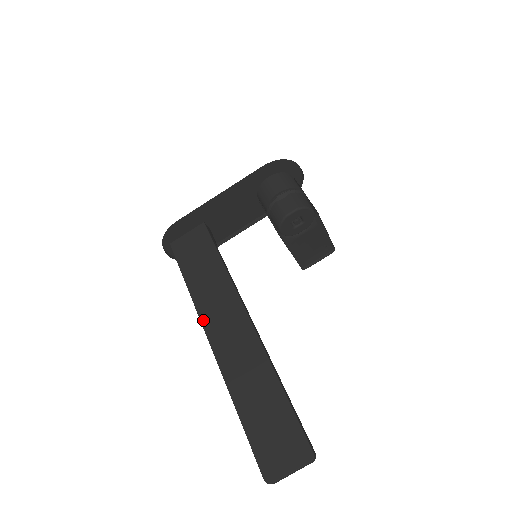
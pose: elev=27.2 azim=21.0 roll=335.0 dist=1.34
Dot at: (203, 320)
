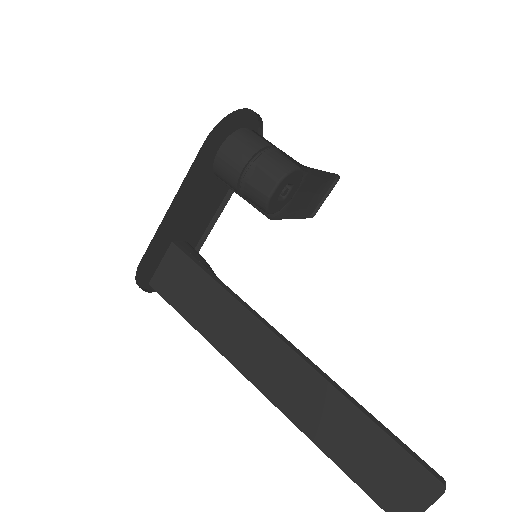
Dot at: (238, 366)
